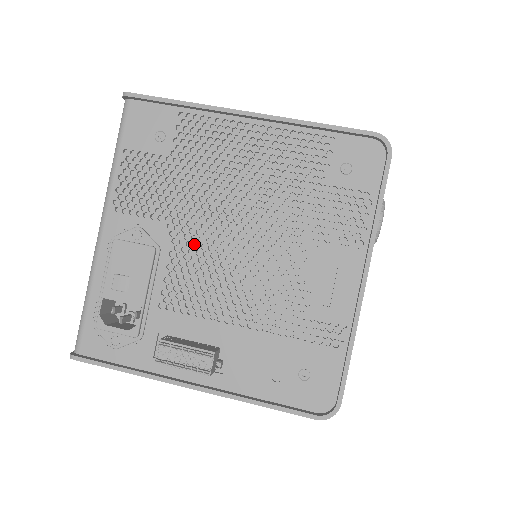
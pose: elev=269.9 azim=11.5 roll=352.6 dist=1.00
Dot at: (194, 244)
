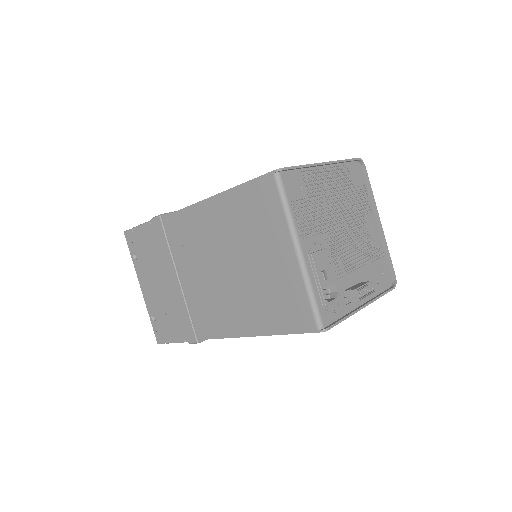
Dot at: (332, 239)
